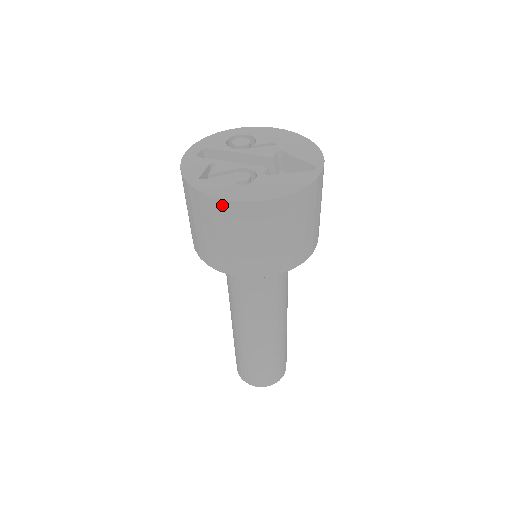
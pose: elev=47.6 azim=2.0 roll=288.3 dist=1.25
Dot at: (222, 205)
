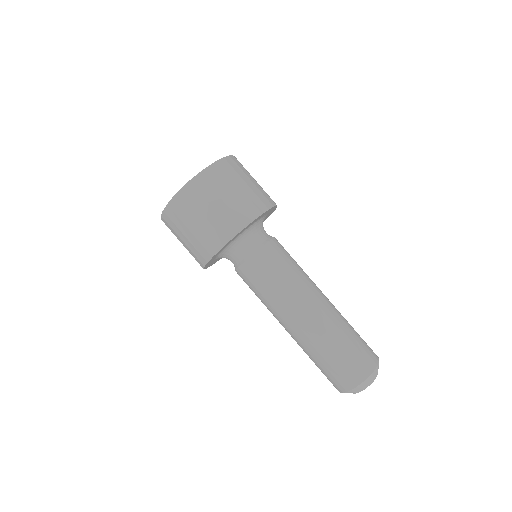
Dot at: (175, 203)
